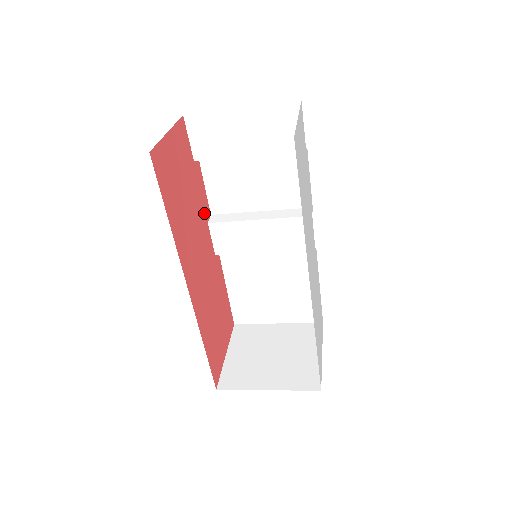
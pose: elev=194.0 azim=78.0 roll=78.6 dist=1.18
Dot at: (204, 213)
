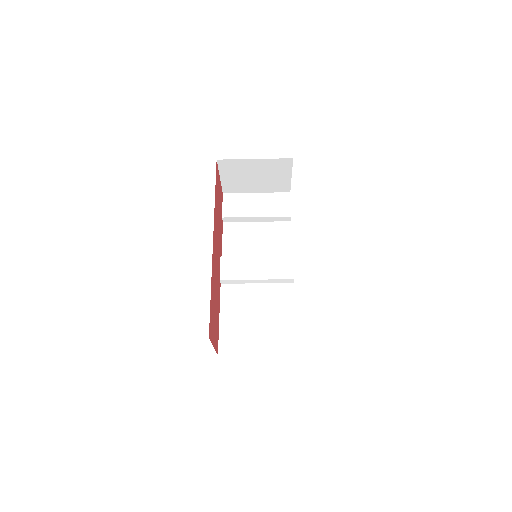
Dot at: (220, 247)
